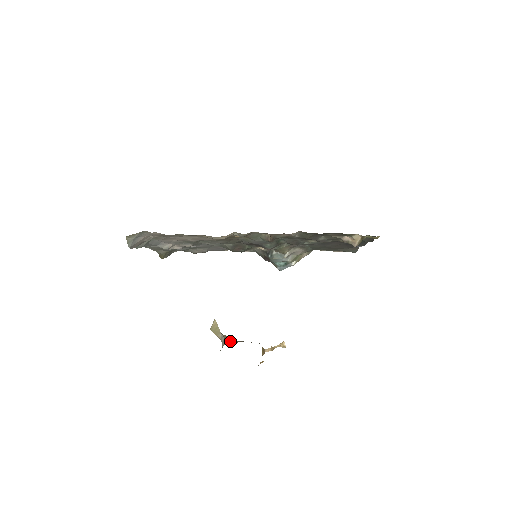
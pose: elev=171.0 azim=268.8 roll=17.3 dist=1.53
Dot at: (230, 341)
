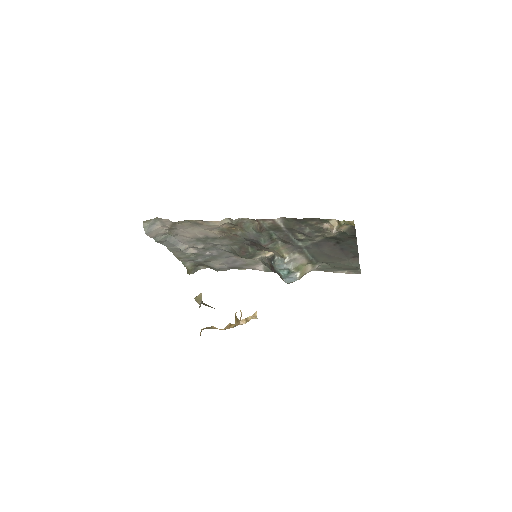
Dot at: (206, 305)
